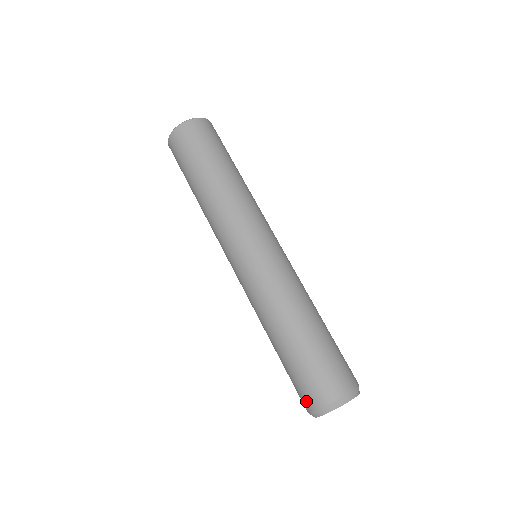
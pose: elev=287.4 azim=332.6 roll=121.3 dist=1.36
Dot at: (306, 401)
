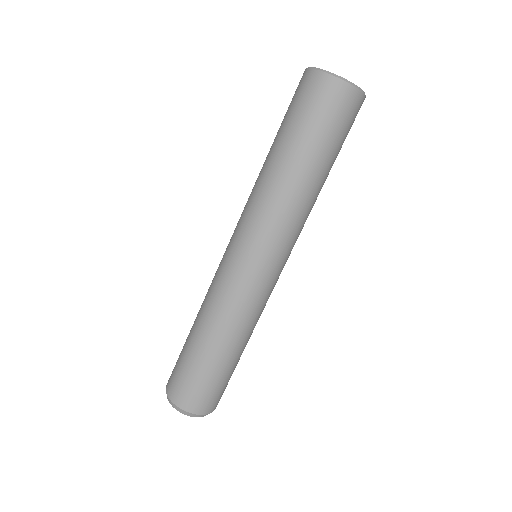
Dot at: (176, 393)
